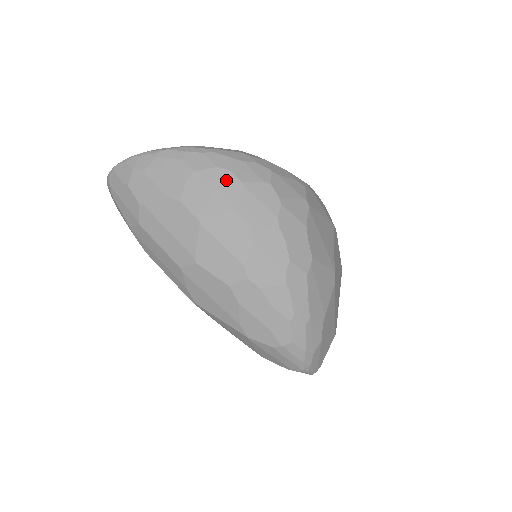
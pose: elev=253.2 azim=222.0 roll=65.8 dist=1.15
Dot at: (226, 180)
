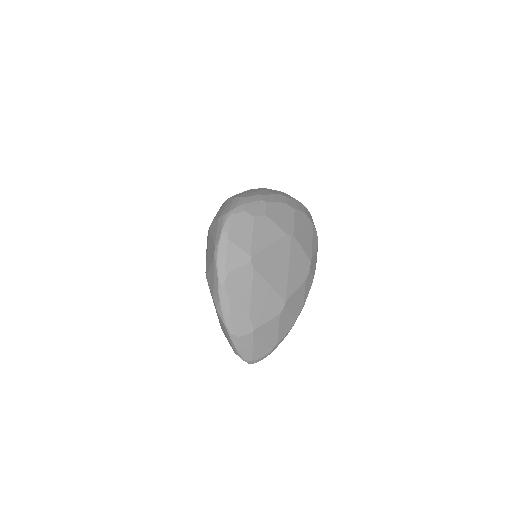
Dot at: occluded
